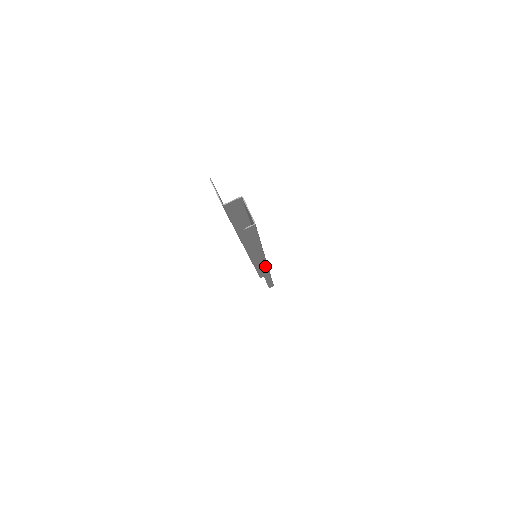
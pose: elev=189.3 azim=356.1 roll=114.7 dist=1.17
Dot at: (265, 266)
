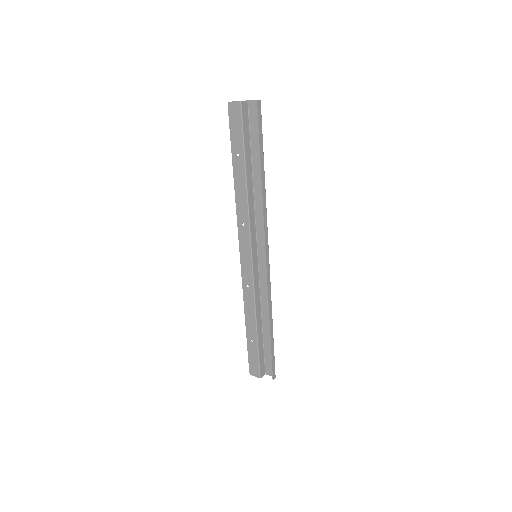
Dot at: (267, 243)
